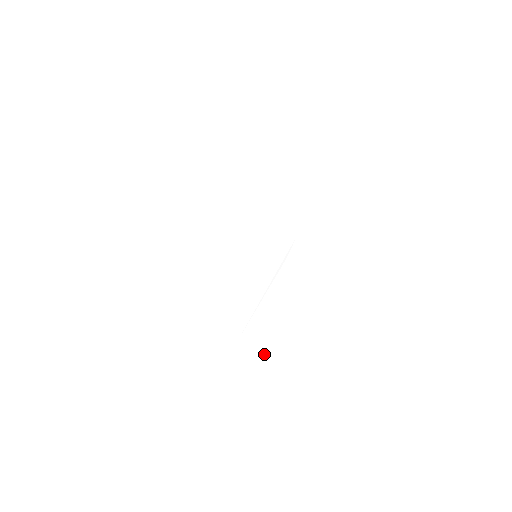
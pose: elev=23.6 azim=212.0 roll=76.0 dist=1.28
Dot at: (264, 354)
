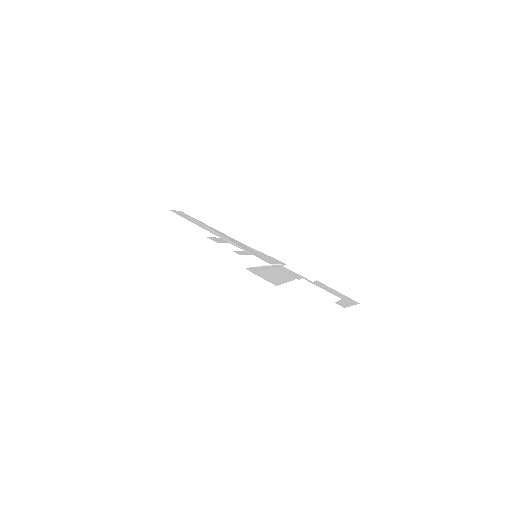
Dot at: occluded
